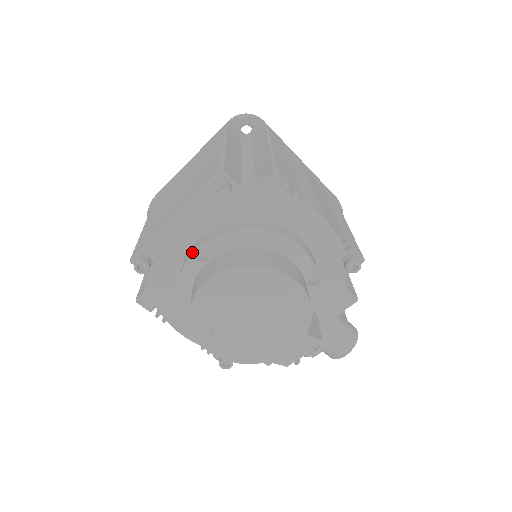
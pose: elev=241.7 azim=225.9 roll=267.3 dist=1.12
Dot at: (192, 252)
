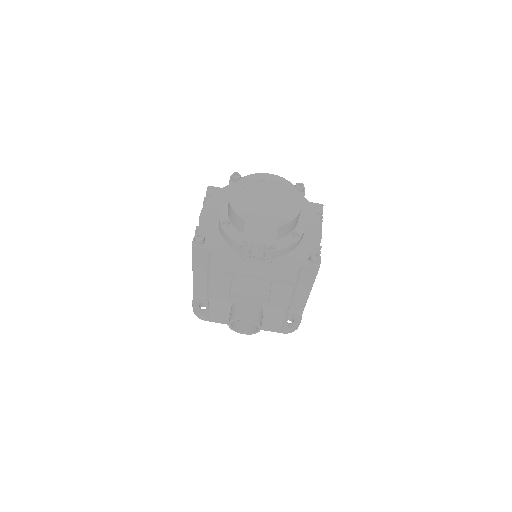
Dot at: occluded
